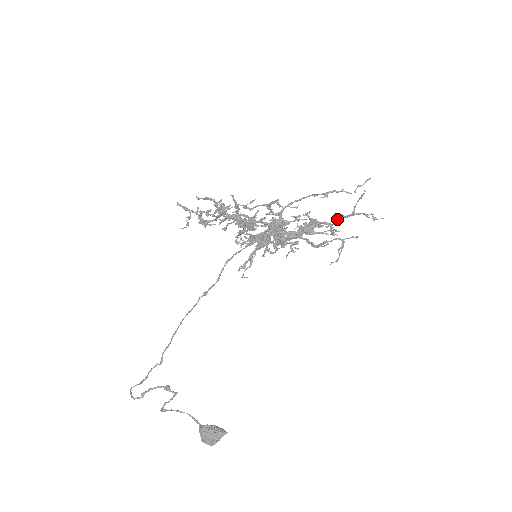
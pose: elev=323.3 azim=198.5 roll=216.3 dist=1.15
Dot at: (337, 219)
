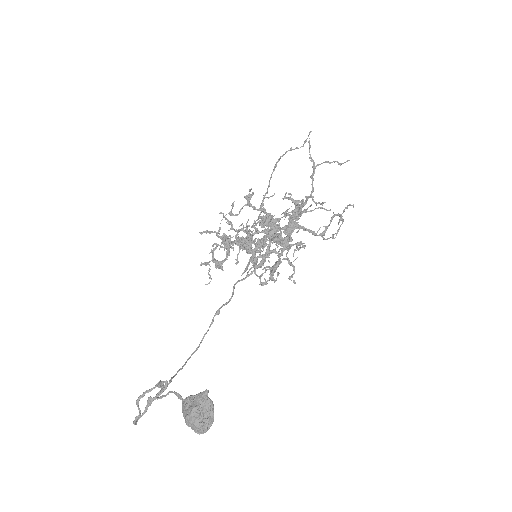
Dot at: occluded
